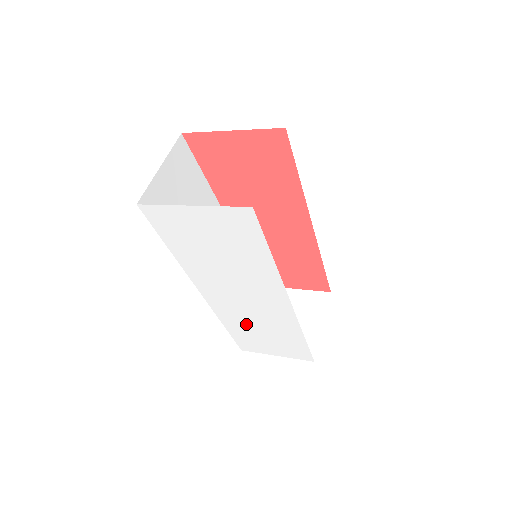
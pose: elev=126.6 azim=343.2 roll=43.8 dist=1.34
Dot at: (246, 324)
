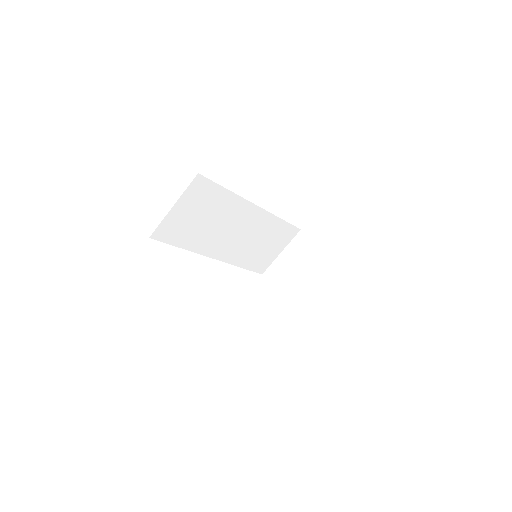
Dot at: occluded
